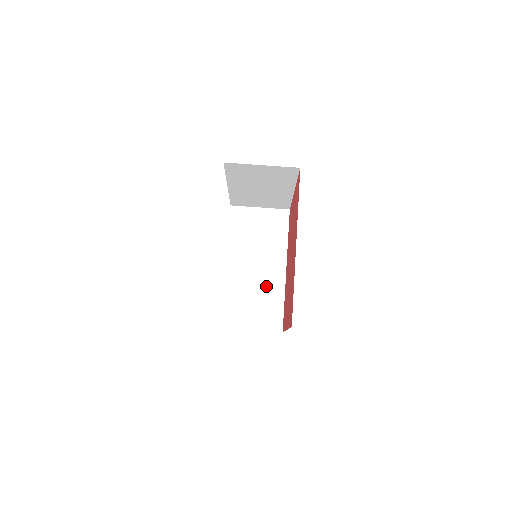
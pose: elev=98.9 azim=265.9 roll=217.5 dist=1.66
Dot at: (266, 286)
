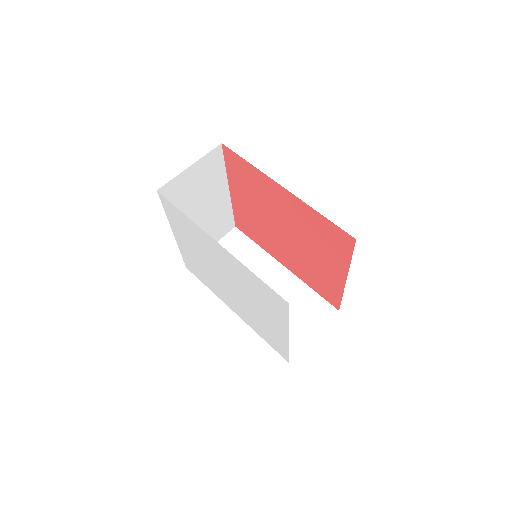
Dot at: (284, 293)
